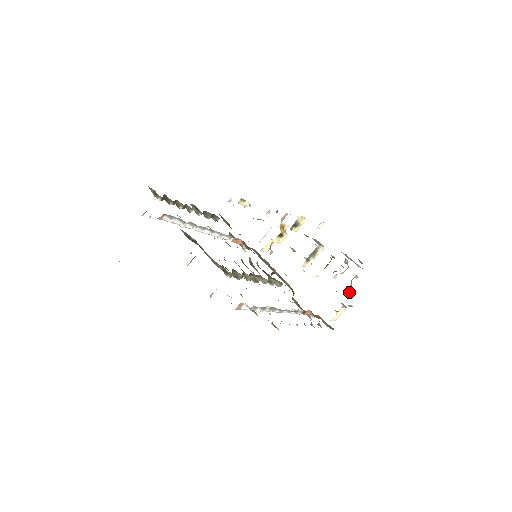
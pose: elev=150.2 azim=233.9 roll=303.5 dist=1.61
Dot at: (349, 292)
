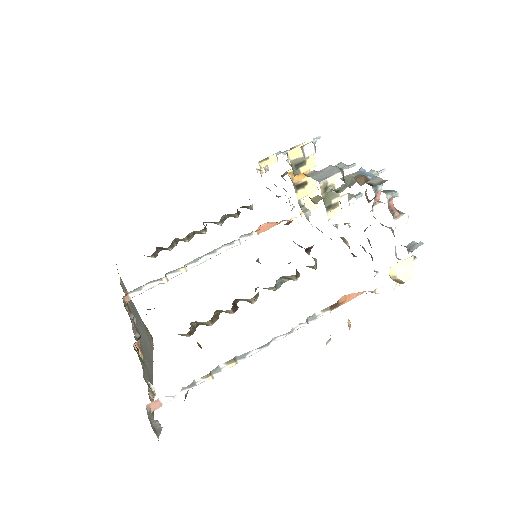
Dot at: (405, 222)
